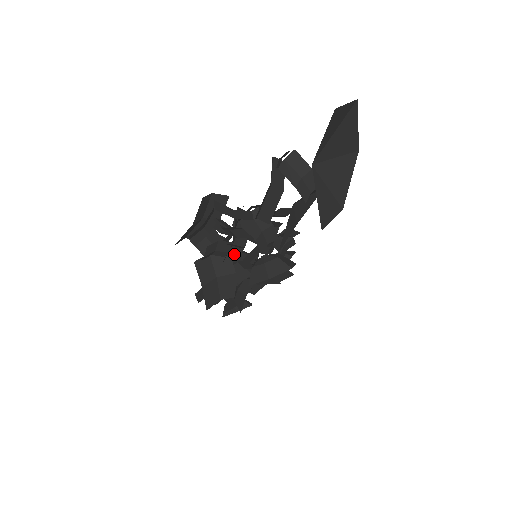
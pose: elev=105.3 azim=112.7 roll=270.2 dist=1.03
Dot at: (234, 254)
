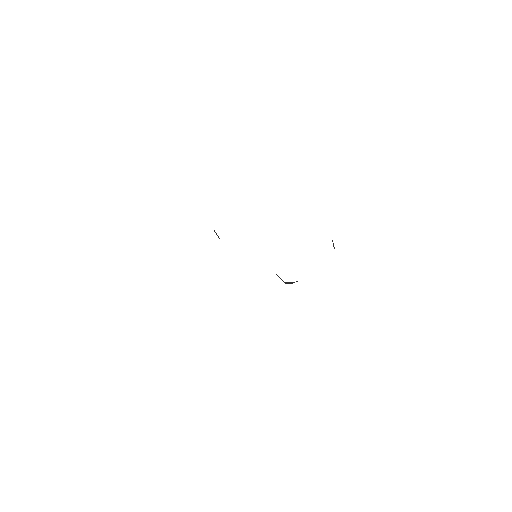
Dot at: occluded
